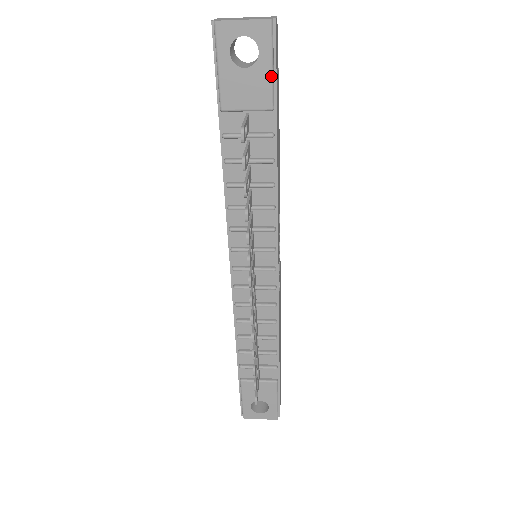
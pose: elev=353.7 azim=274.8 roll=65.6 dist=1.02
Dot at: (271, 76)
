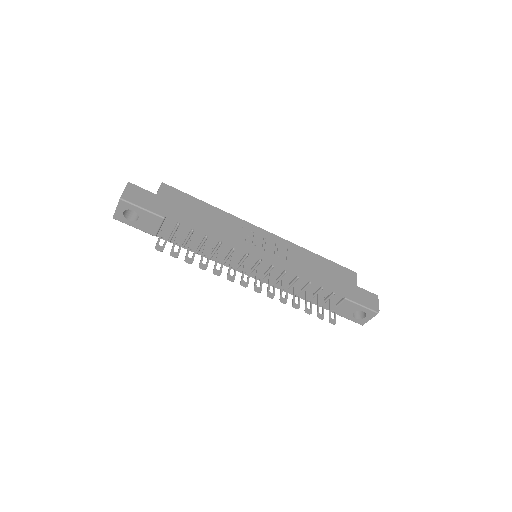
Dot at: (147, 211)
